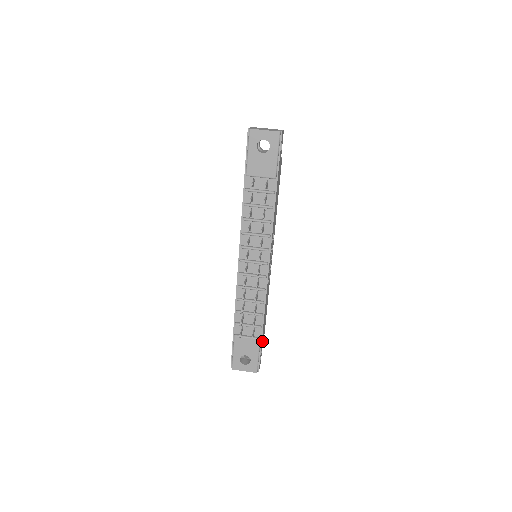
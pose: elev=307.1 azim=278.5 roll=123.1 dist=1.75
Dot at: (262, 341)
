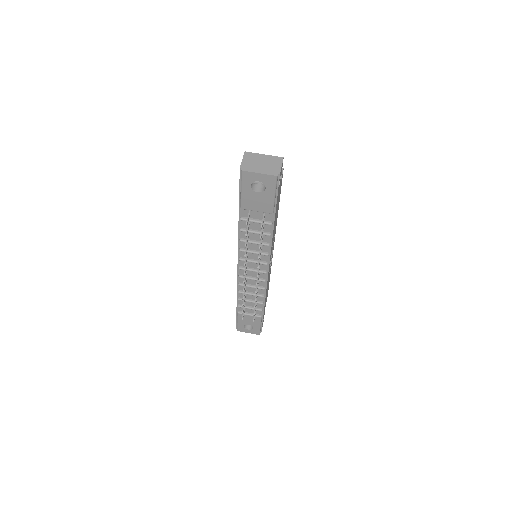
Dot at: (264, 311)
